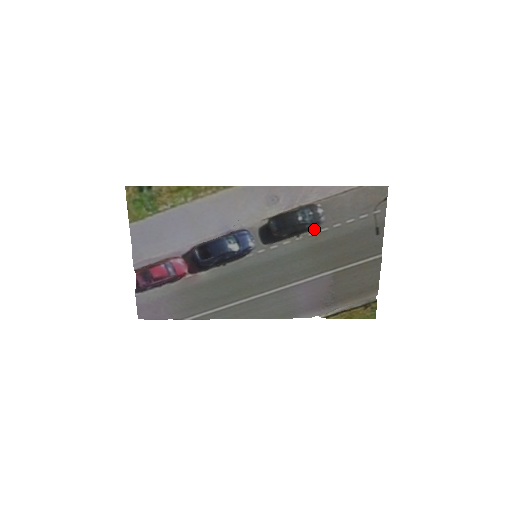
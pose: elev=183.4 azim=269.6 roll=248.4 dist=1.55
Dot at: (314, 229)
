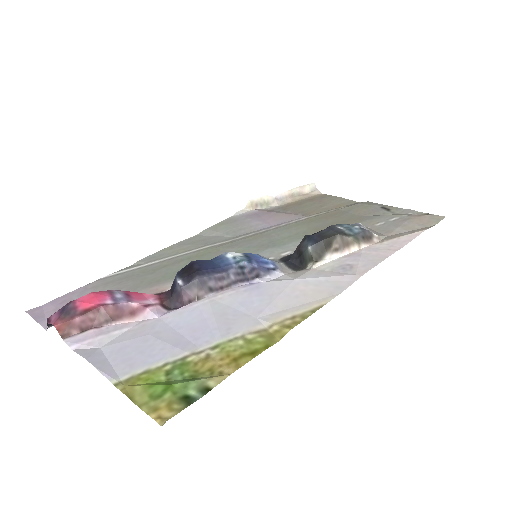
Dot at: occluded
